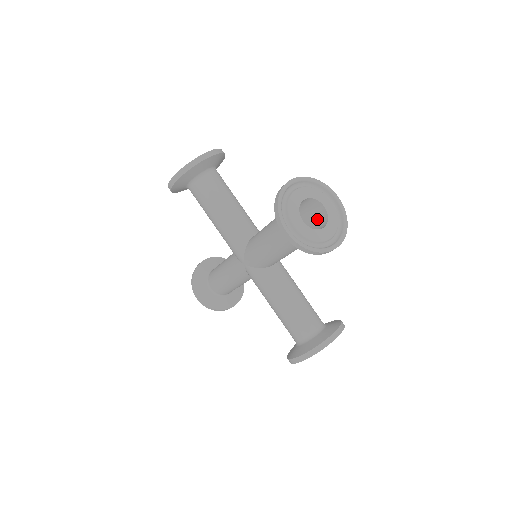
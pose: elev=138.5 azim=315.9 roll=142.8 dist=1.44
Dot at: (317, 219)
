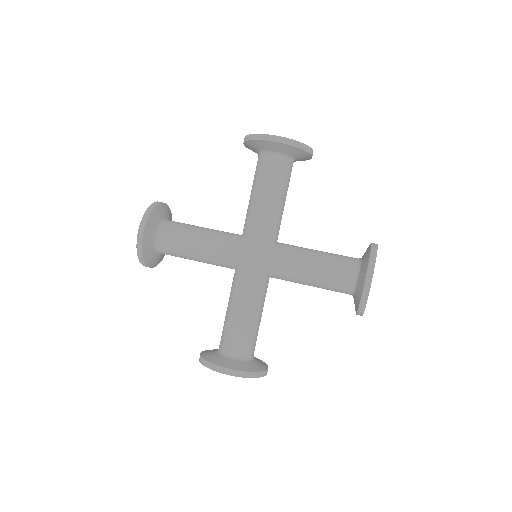
Dot at: occluded
